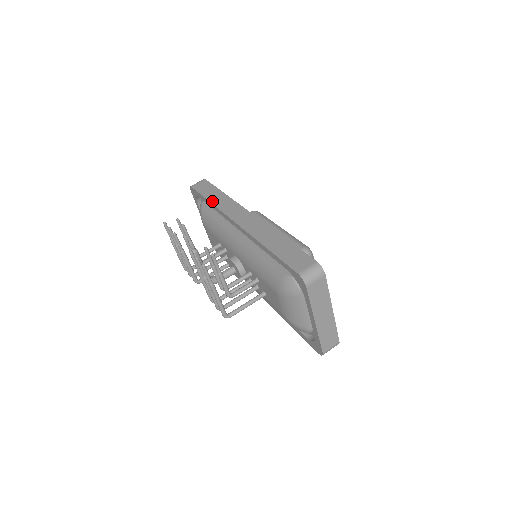
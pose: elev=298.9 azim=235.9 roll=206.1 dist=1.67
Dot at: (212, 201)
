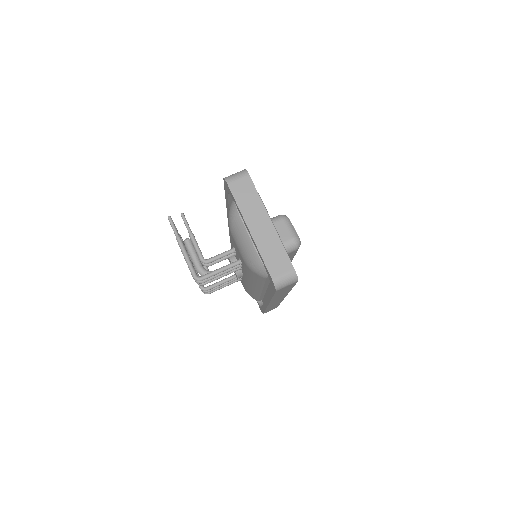
Dot at: occluded
